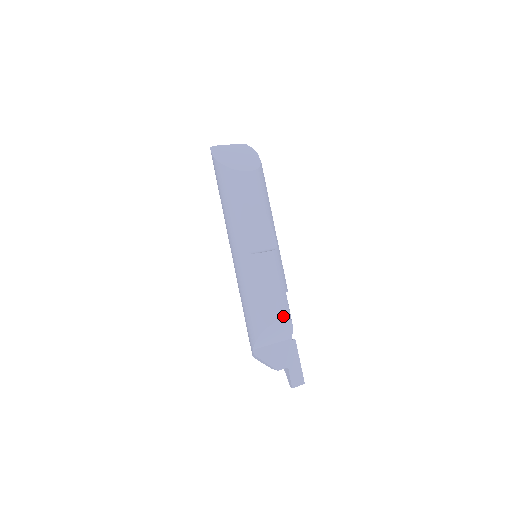
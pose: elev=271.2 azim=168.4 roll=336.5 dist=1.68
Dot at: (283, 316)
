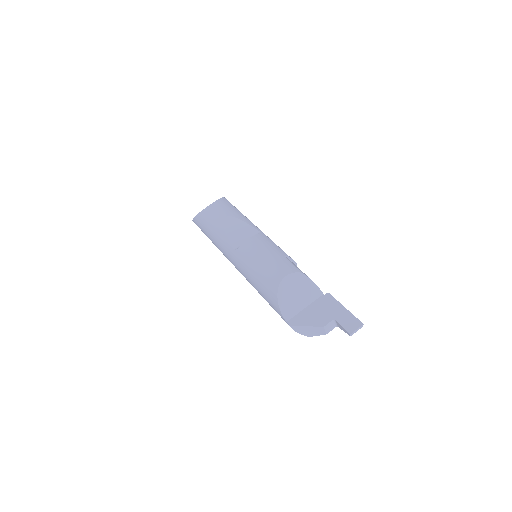
Dot at: (287, 272)
